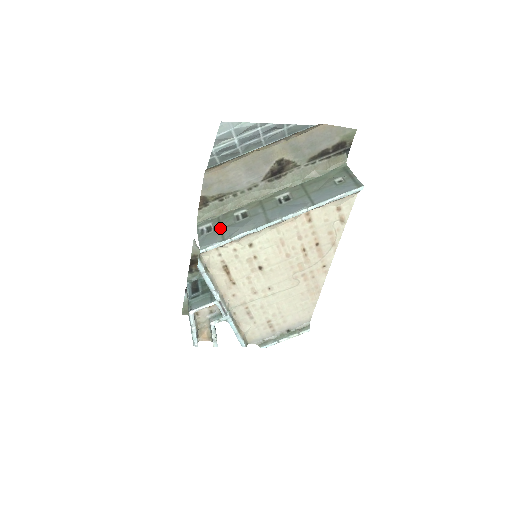
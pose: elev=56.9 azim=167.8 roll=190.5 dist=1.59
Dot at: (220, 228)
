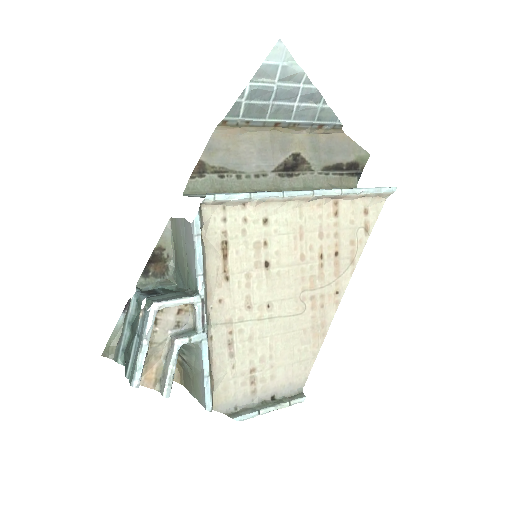
Dot at: occluded
